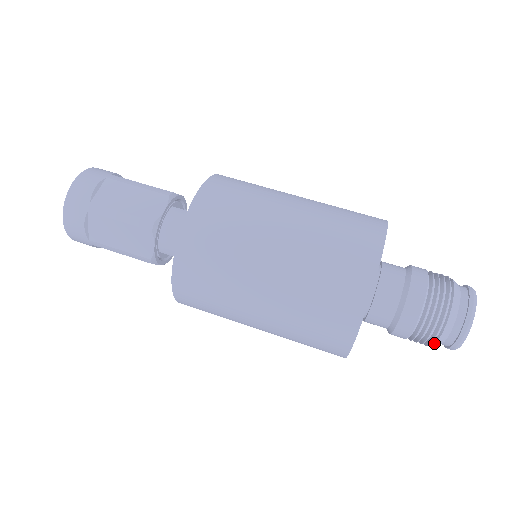
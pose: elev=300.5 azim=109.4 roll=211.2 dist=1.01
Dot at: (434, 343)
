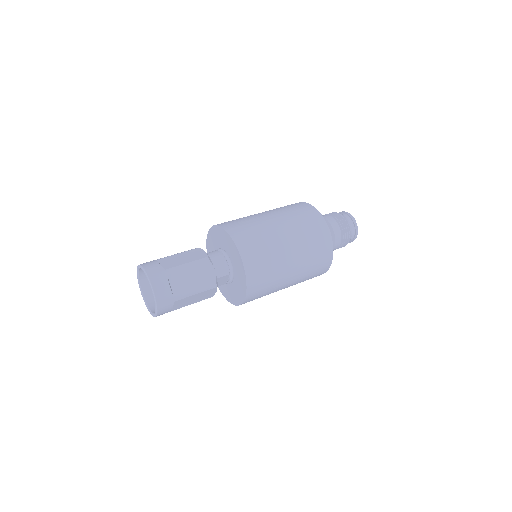
Dot at: (350, 237)
